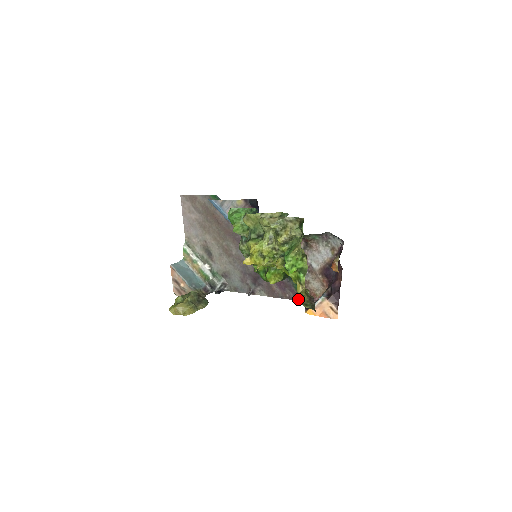
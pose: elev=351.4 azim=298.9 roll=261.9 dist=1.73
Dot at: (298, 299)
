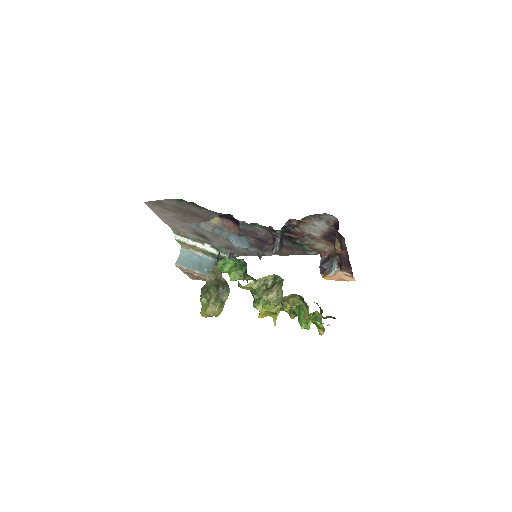
Dot at: (308, 254)
